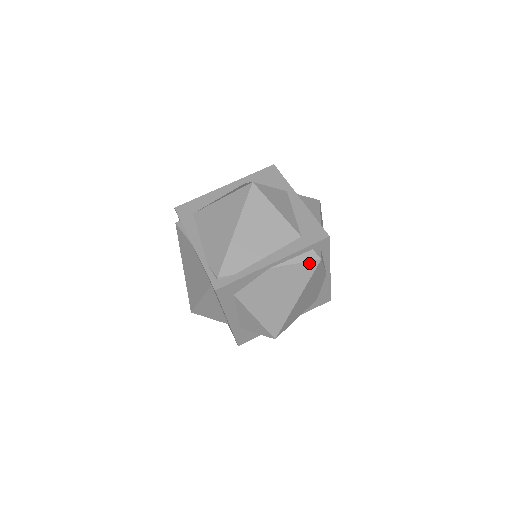
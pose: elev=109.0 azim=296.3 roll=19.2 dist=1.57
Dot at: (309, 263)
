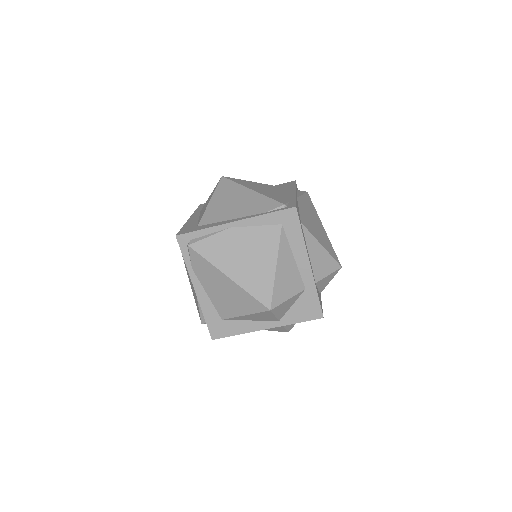
Dot at: (306, 195)
